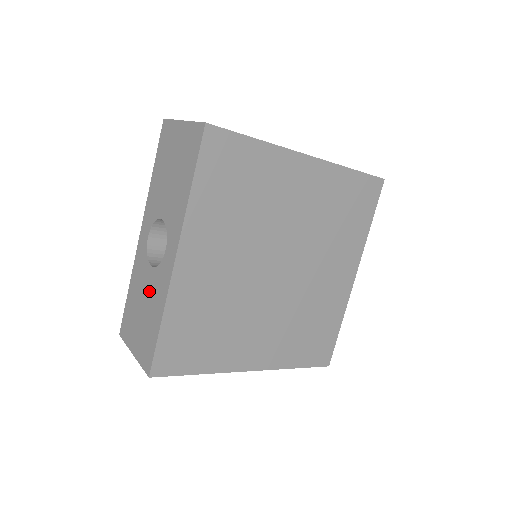
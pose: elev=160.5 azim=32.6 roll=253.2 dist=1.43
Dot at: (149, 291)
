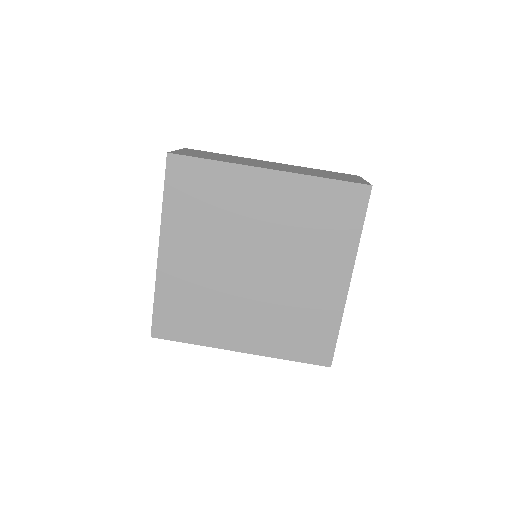
Dot at: occluded
